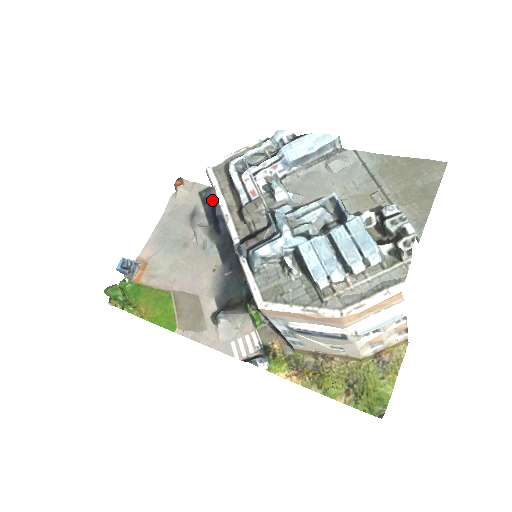
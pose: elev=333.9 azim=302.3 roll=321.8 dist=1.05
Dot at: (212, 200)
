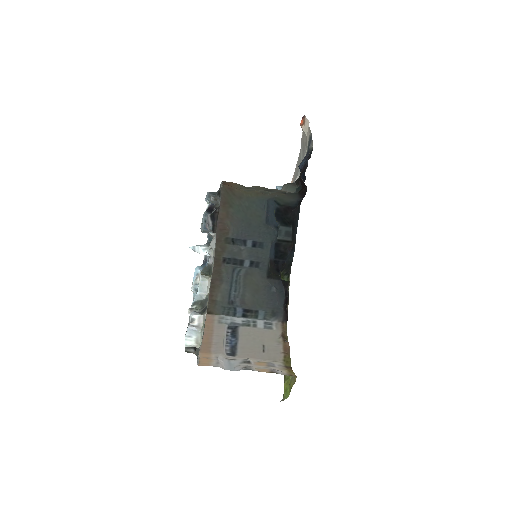
Dot at: (306, 155)
